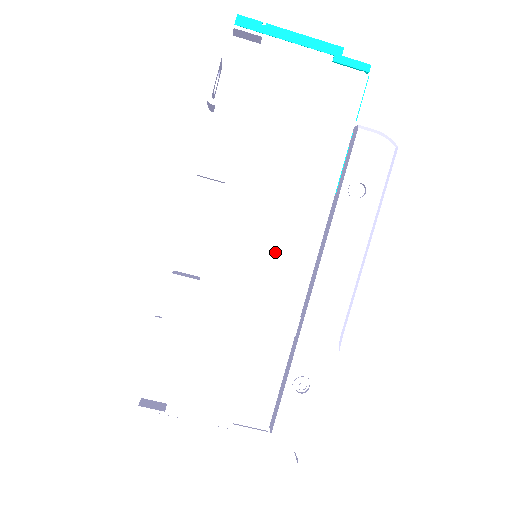
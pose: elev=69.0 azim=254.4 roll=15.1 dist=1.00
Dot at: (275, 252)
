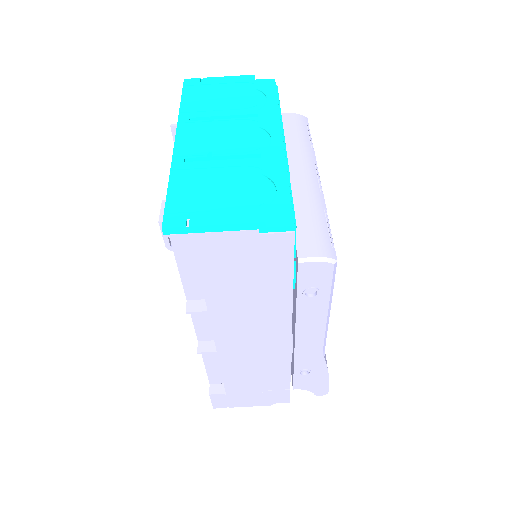
Dot at: (261, 332)
